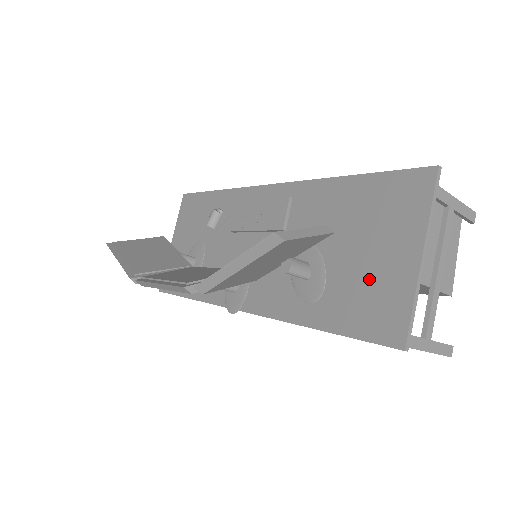
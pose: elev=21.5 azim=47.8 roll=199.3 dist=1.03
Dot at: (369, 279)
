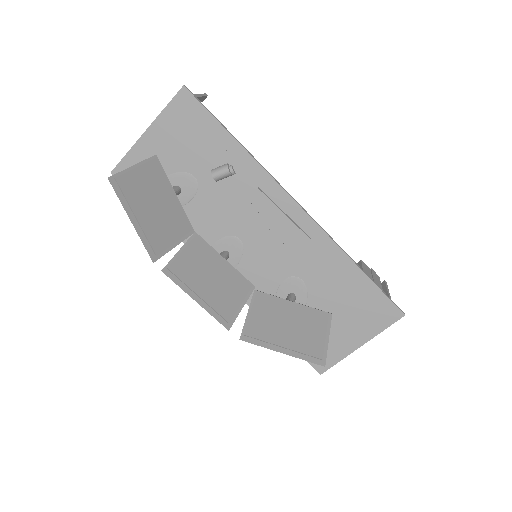
Dot at: occluded
